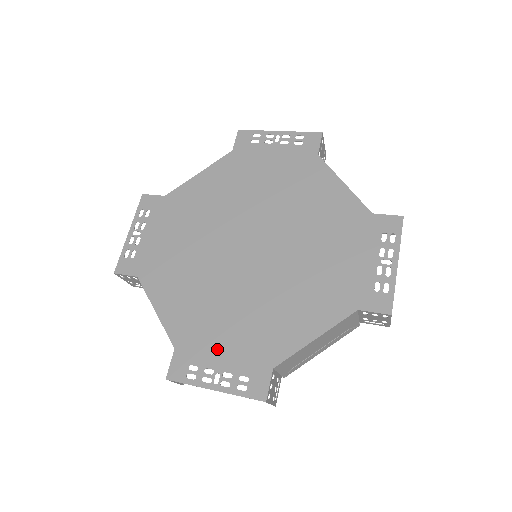
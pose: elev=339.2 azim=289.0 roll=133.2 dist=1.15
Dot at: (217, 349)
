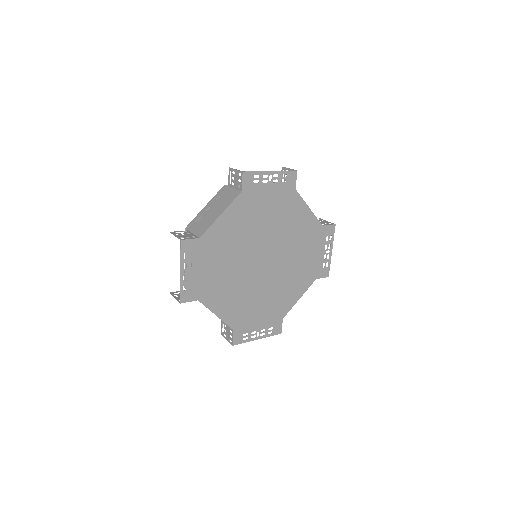
Dot at: (256, 321)
